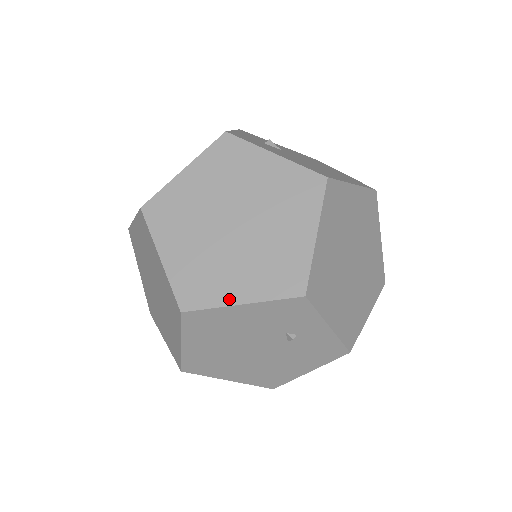
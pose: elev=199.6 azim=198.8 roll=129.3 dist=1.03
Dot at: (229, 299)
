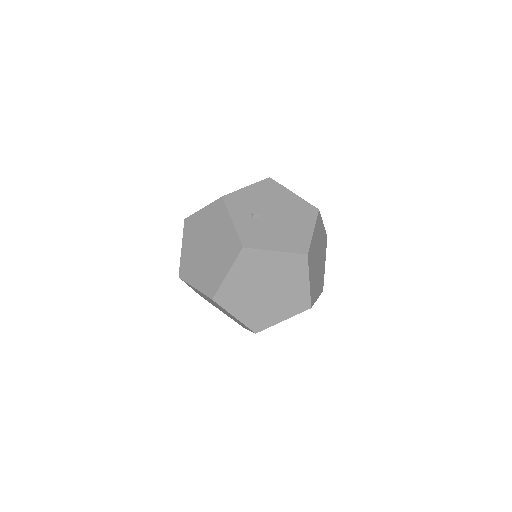
Dot at: (276, 321)
